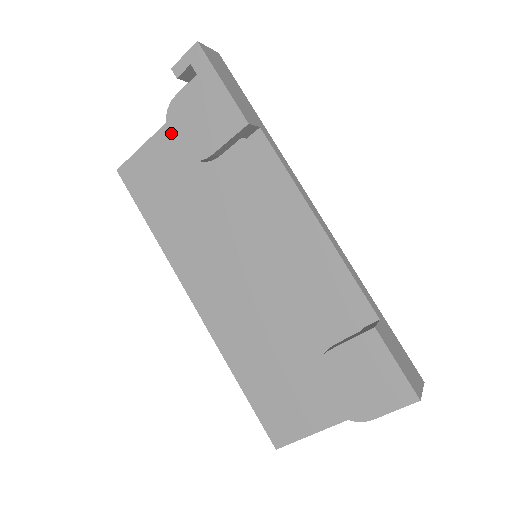
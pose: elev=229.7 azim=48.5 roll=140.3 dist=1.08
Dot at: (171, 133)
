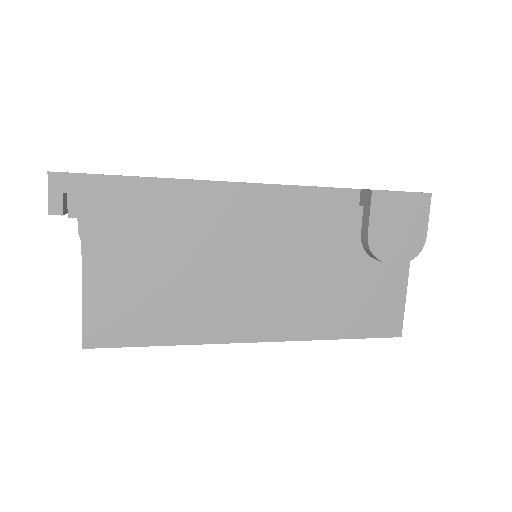
Dot at: (108, 256)
